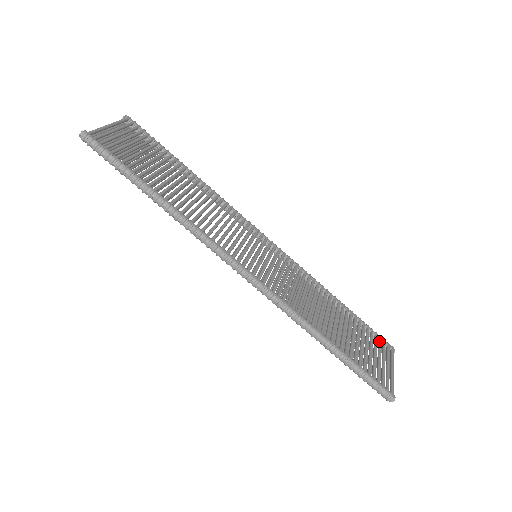
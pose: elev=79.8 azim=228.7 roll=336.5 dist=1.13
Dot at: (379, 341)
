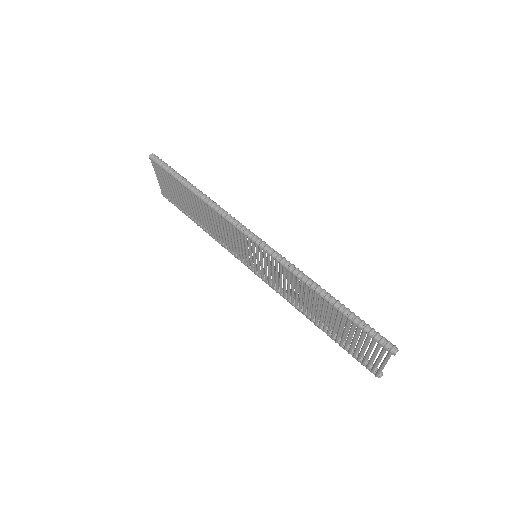
Dot at: occluded
